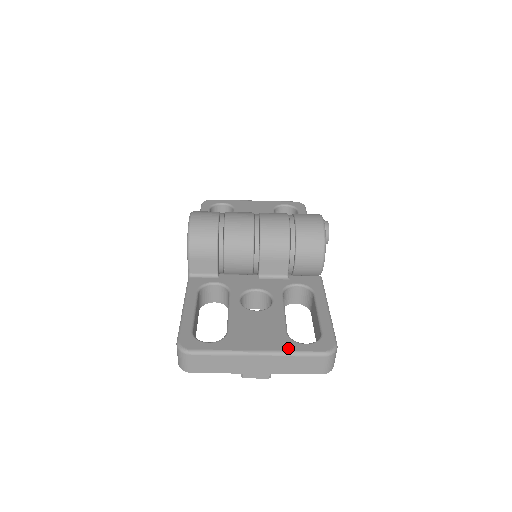
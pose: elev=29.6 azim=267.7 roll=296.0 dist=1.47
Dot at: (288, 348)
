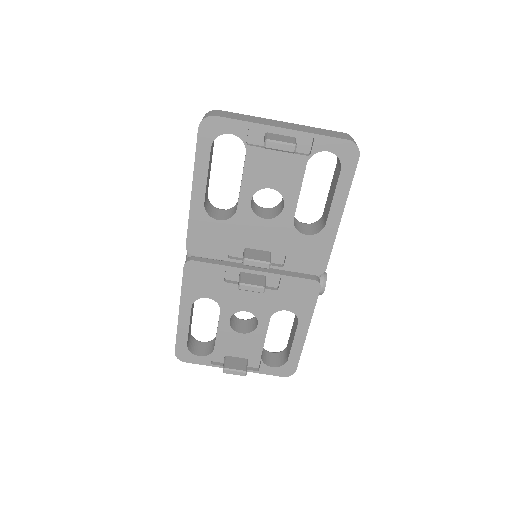
Dot at: occluded
